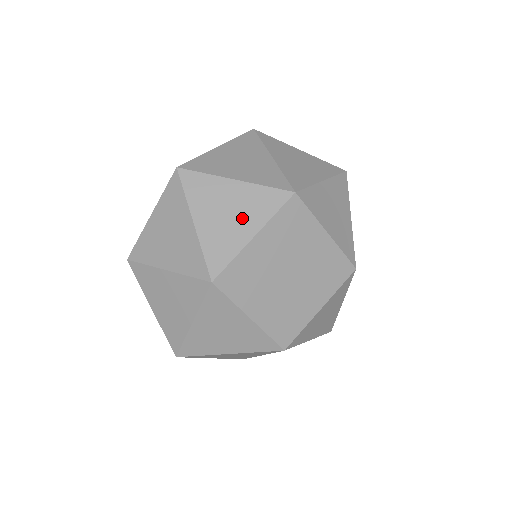
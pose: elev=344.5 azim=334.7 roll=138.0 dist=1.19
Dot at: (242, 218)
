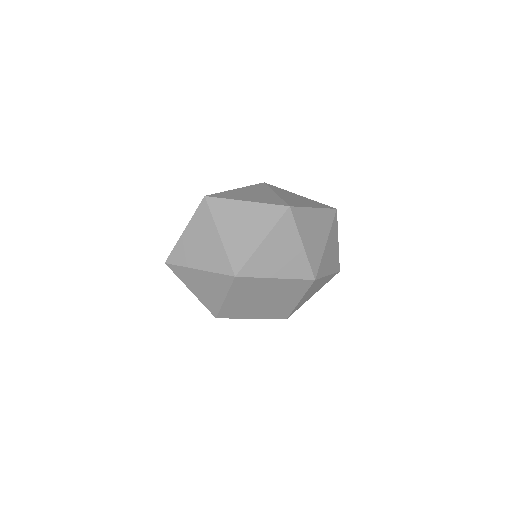
Dot at: (213, 290)
